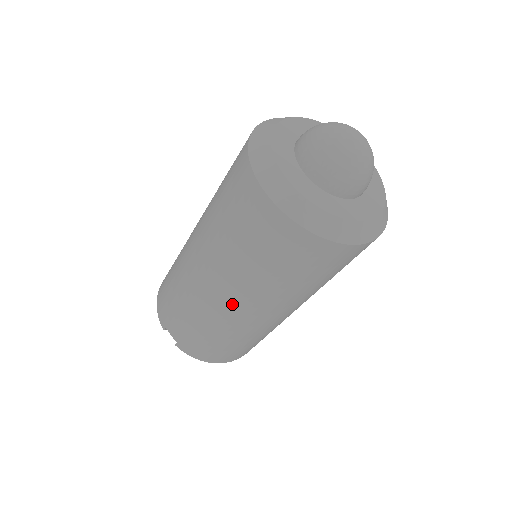
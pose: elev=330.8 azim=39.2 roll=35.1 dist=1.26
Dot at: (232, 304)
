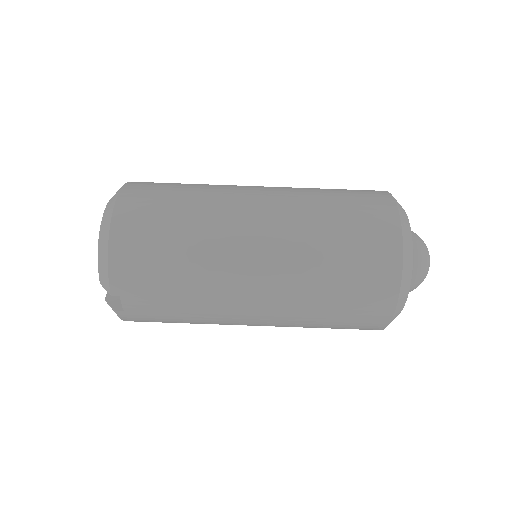
Dot at: (253, 323)
